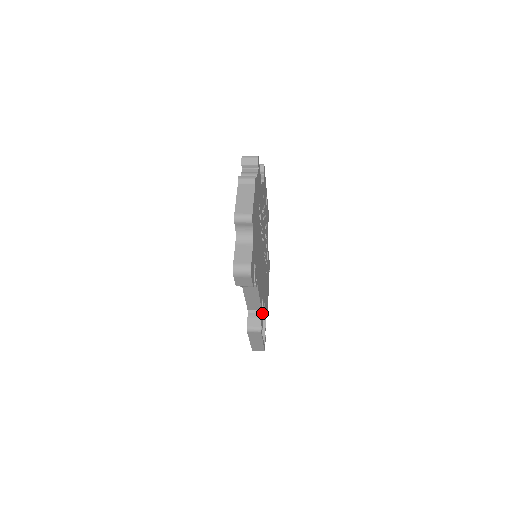
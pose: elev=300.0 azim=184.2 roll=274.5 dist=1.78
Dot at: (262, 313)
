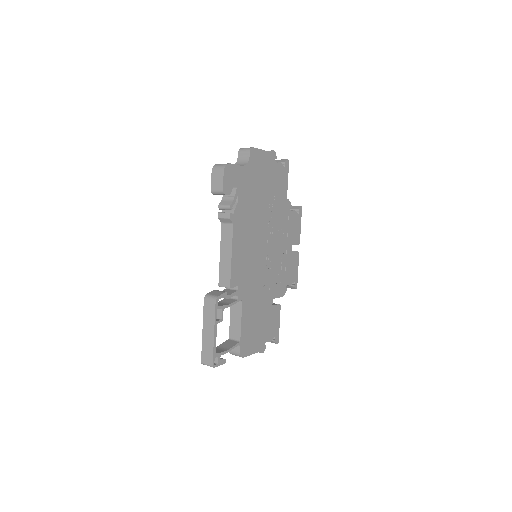
Dot at: (231, 303)
